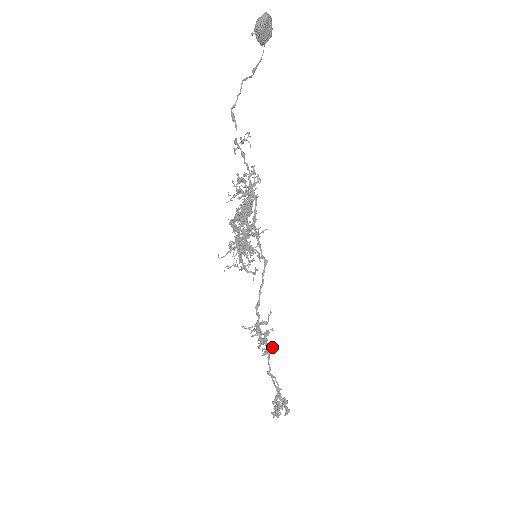
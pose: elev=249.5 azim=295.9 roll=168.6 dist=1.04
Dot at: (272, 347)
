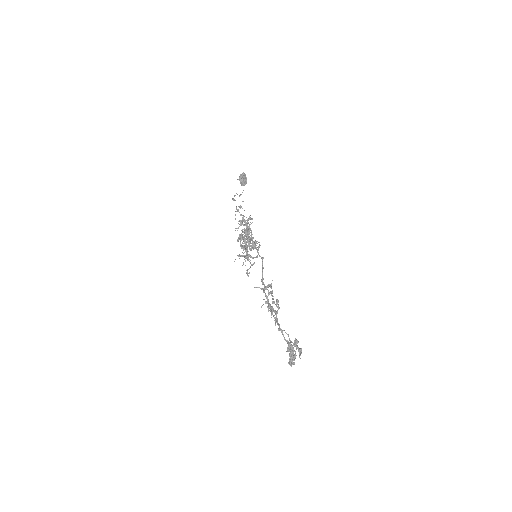
Dot at: (277, 302)
